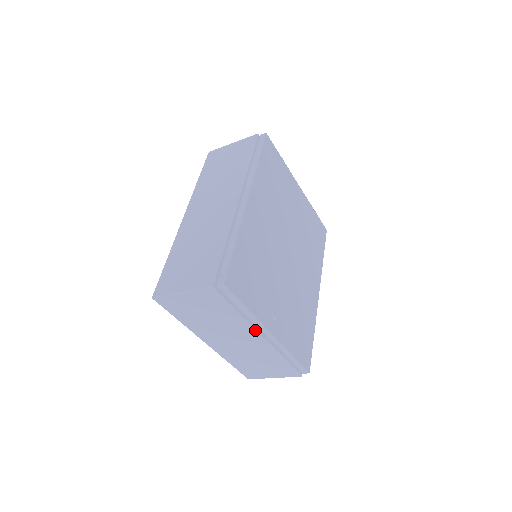
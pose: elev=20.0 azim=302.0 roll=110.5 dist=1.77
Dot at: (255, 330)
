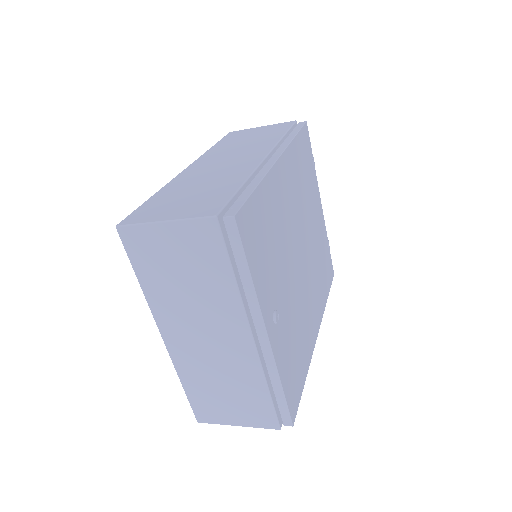
Dot at: (247, 320)
